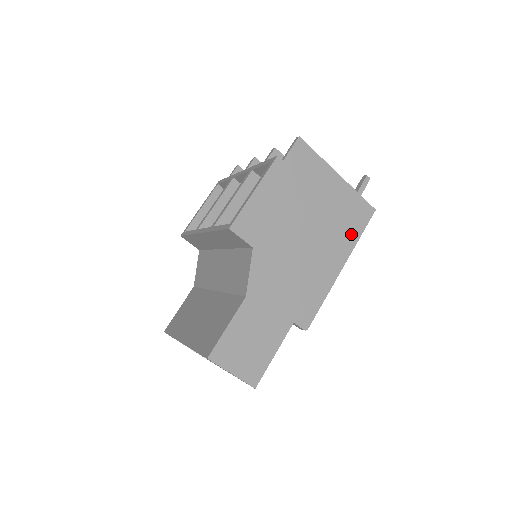
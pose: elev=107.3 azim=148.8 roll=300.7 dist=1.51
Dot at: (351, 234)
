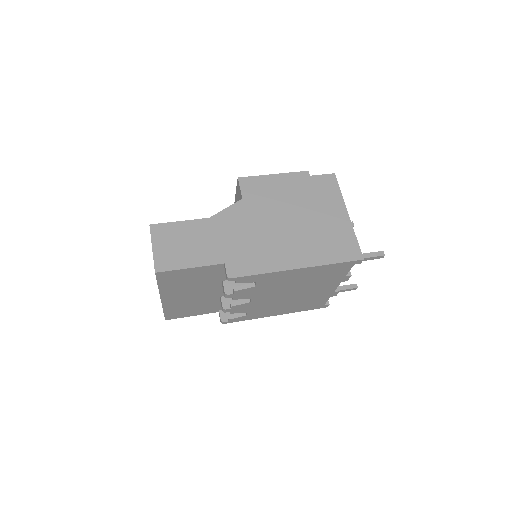
Dot at: (326, 255)
